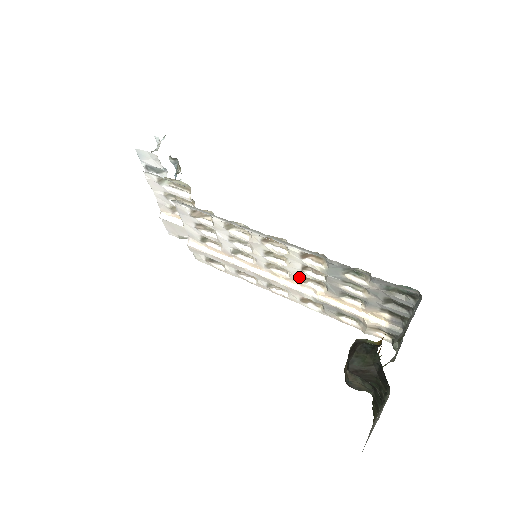
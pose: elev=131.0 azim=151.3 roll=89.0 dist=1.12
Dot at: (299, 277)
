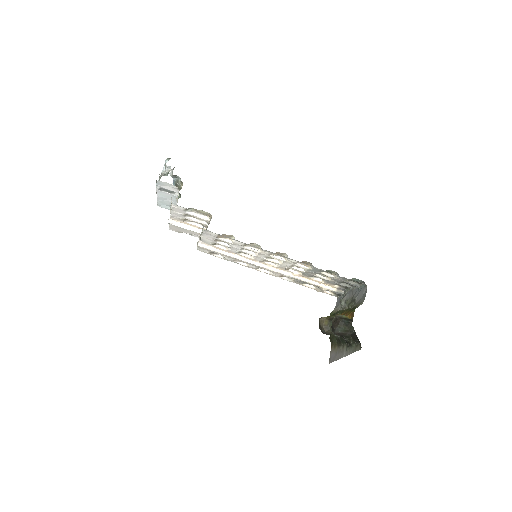
Dot at: (285, 268)
